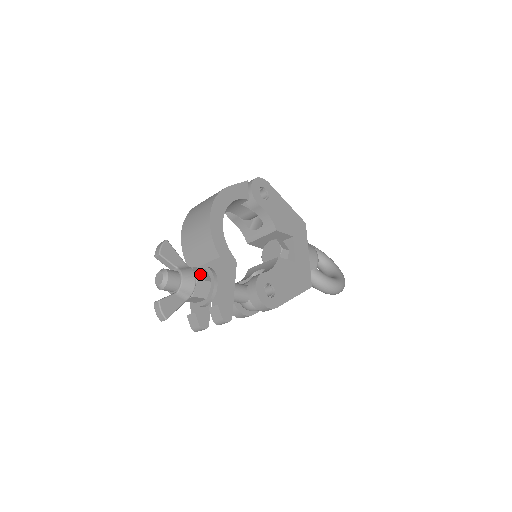
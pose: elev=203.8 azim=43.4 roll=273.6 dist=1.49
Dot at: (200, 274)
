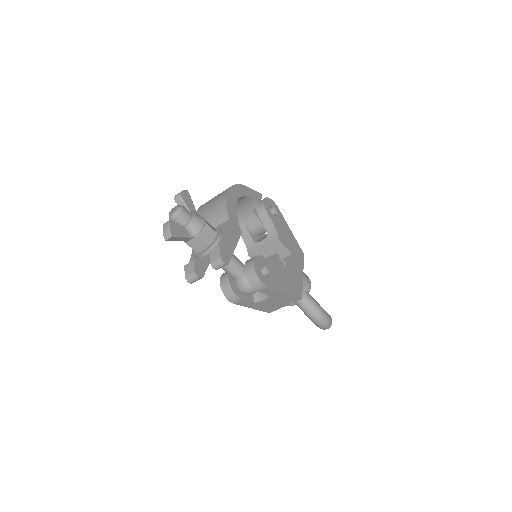
Dot at: (209, 224)
